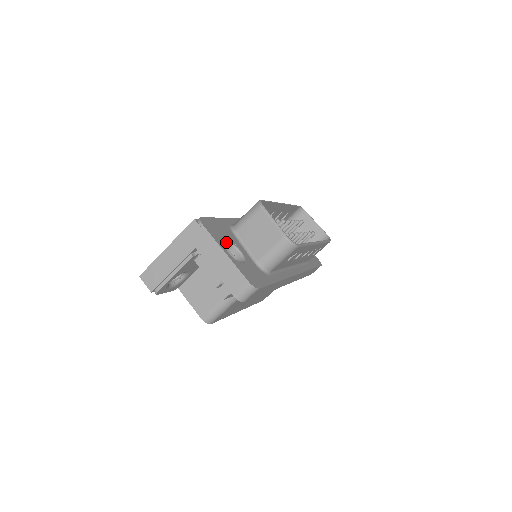
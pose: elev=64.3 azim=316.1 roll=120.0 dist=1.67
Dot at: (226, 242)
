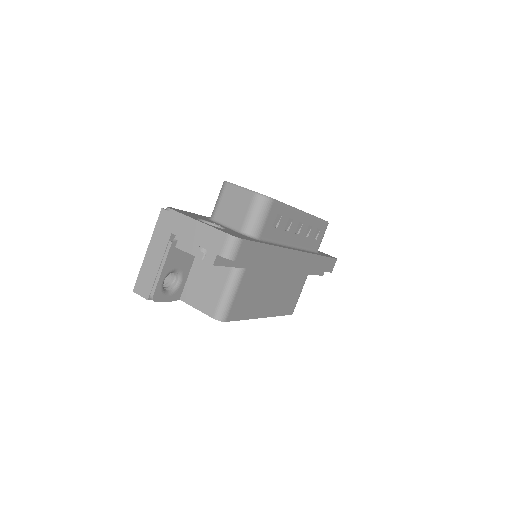
Dot at: (202, 221)
